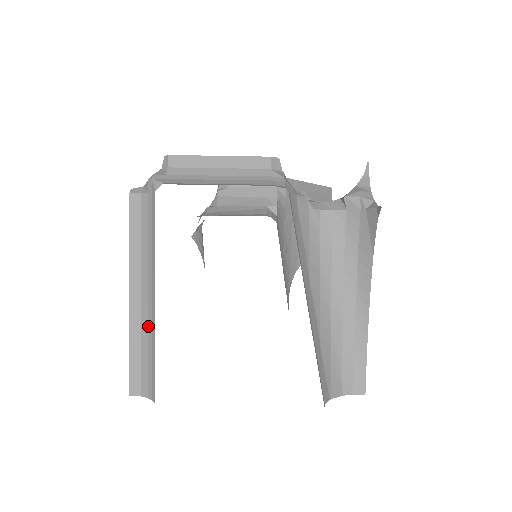
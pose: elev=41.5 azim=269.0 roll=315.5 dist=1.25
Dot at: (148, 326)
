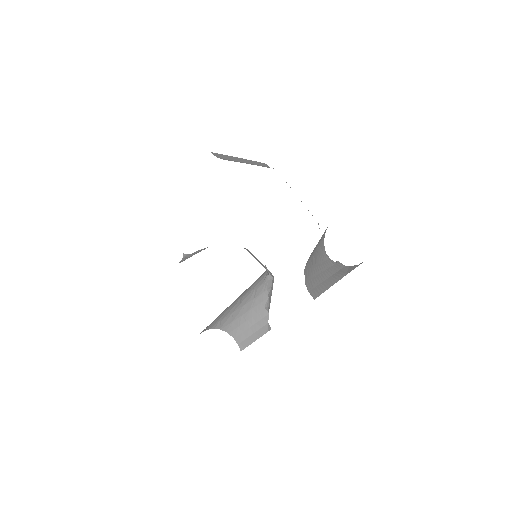
Dot at: (246, 163)
